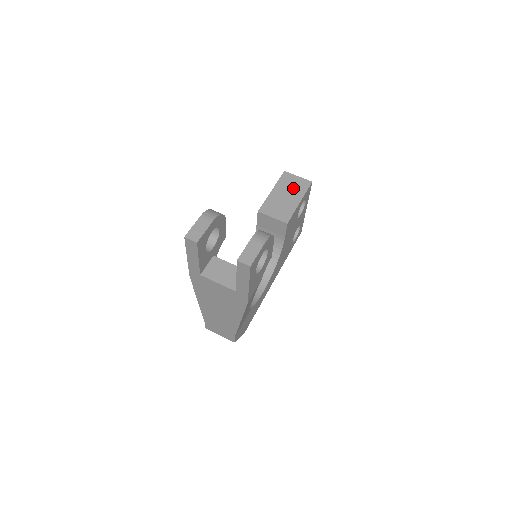
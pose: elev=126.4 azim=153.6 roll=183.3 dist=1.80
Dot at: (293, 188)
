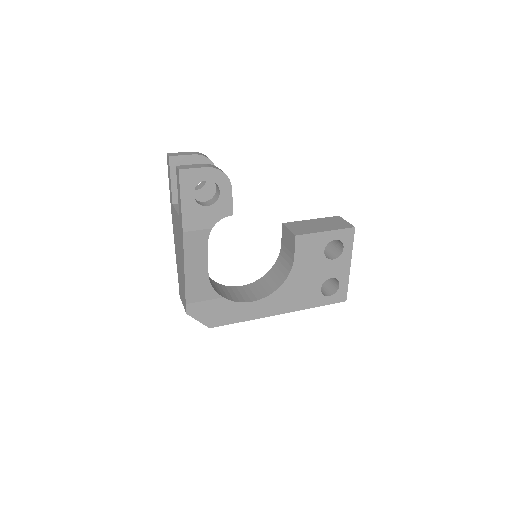
Dot at: (332, 224)
